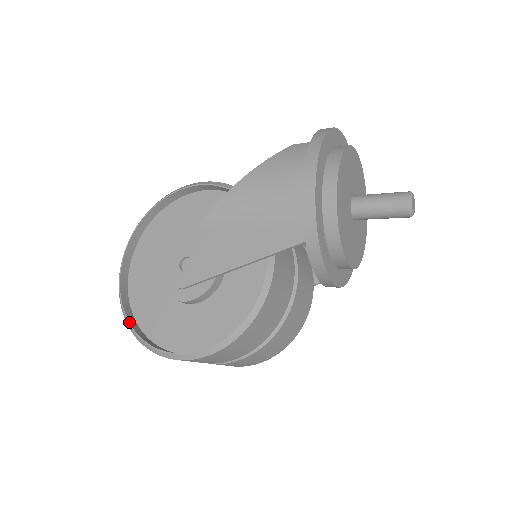
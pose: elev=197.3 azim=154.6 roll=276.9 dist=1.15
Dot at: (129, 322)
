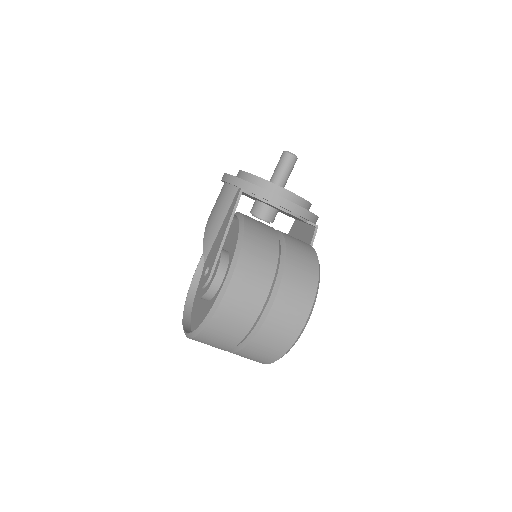
Dot at: (196, 328)
